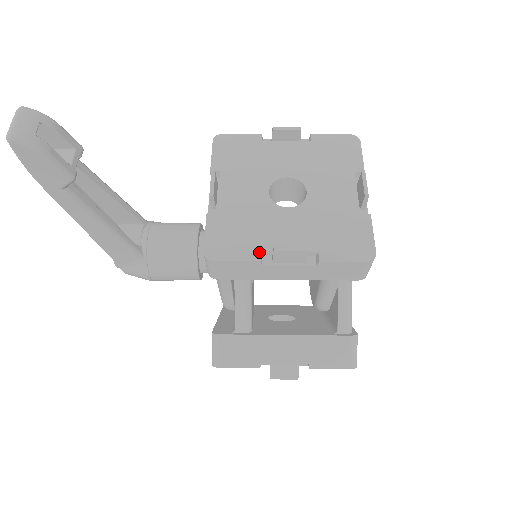
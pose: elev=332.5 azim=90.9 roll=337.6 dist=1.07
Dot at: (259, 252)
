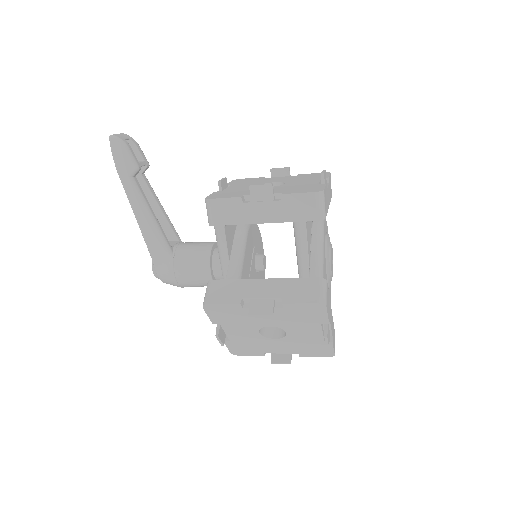
Dot at: (242, 195)
